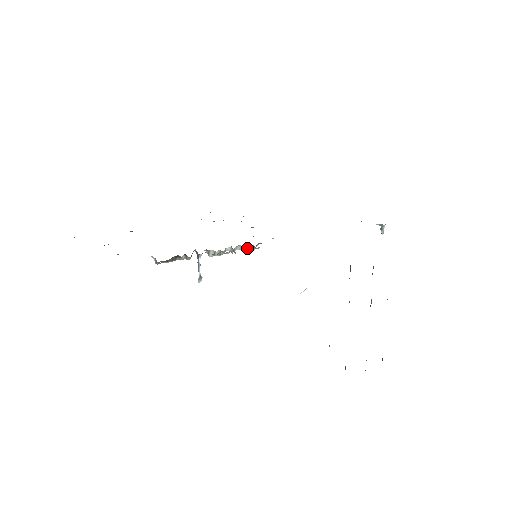
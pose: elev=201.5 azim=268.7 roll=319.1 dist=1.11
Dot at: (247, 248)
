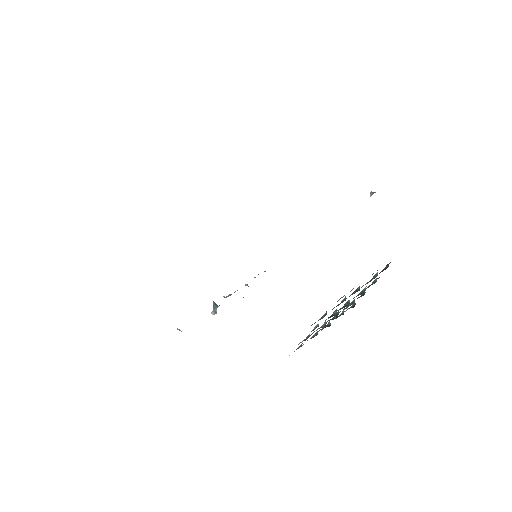
Dot at: occluded
